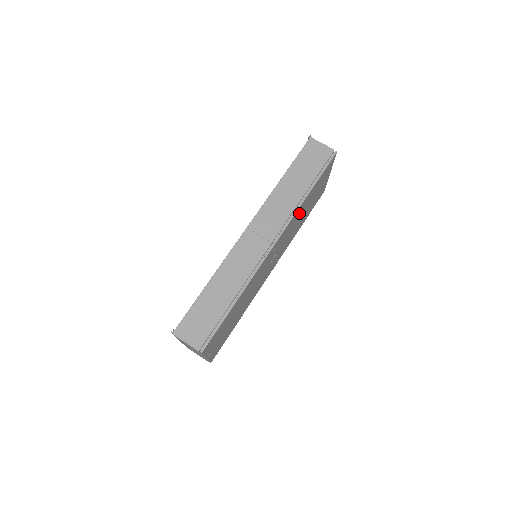
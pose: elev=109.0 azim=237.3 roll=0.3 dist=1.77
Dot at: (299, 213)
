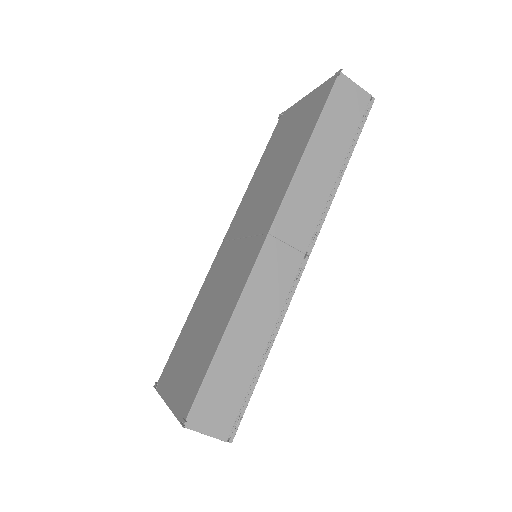
Dot at: occluded
